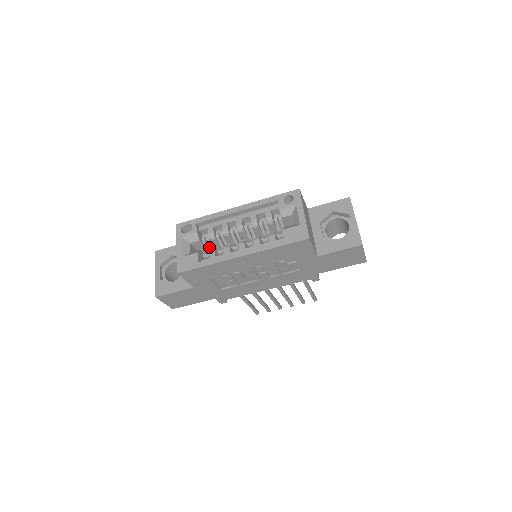
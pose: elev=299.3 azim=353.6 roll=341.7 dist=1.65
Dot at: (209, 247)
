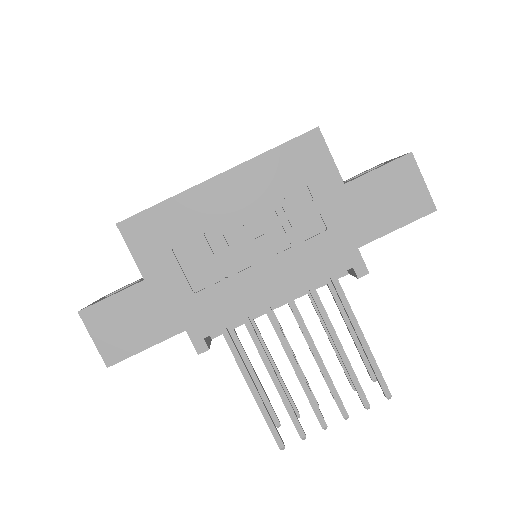
Dot at: occluded
